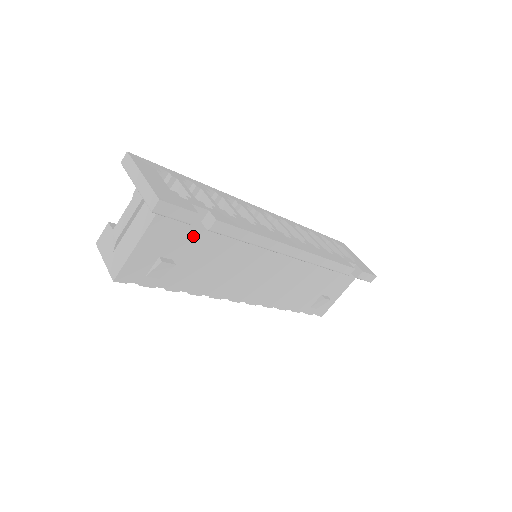
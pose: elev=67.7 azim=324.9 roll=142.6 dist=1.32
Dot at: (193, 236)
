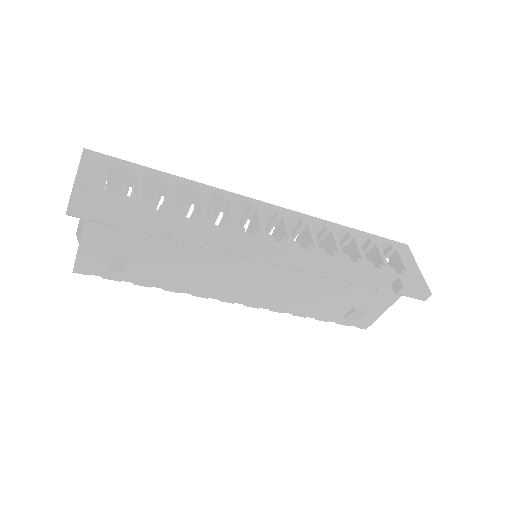
Dot at: (142, 236)
